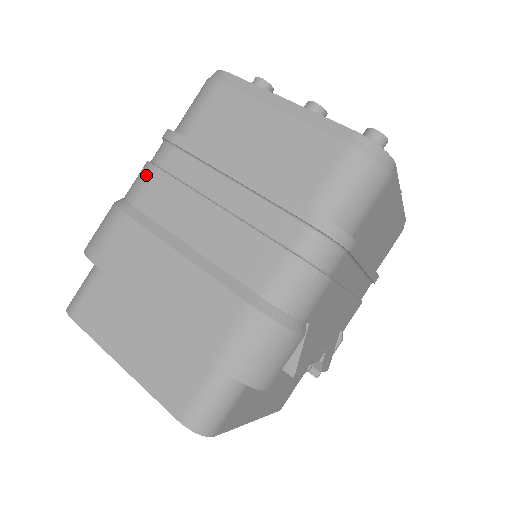
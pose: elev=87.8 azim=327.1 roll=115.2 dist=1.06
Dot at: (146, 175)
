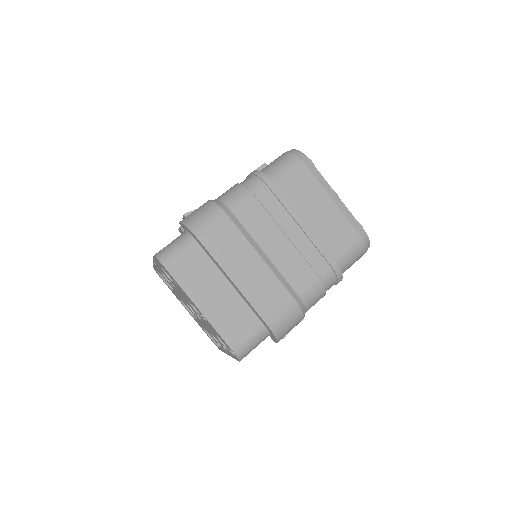
Dot at: (246, 197)
